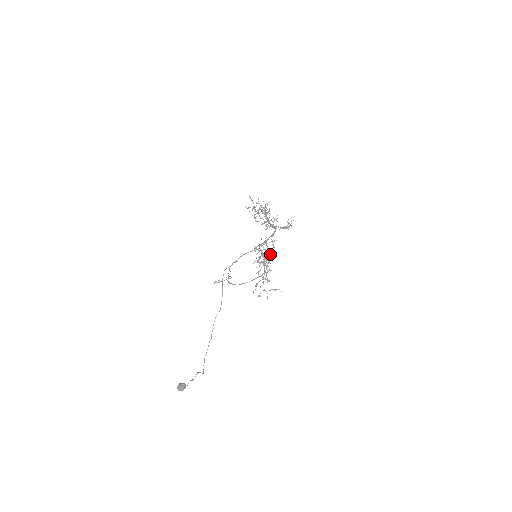
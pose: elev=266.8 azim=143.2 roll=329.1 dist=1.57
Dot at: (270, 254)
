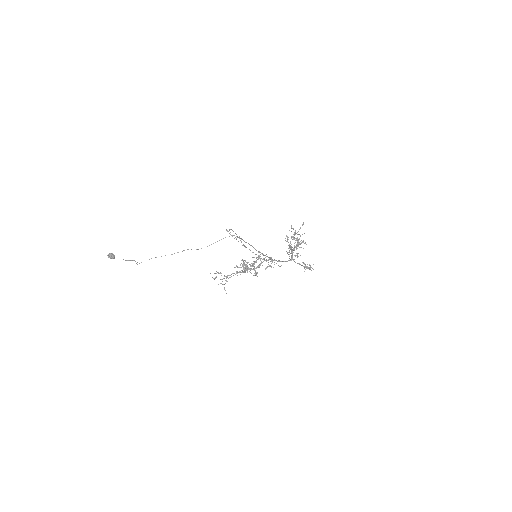
Dot at: occluded
